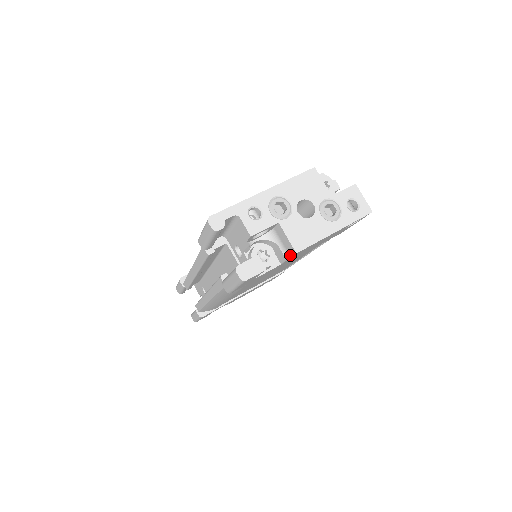
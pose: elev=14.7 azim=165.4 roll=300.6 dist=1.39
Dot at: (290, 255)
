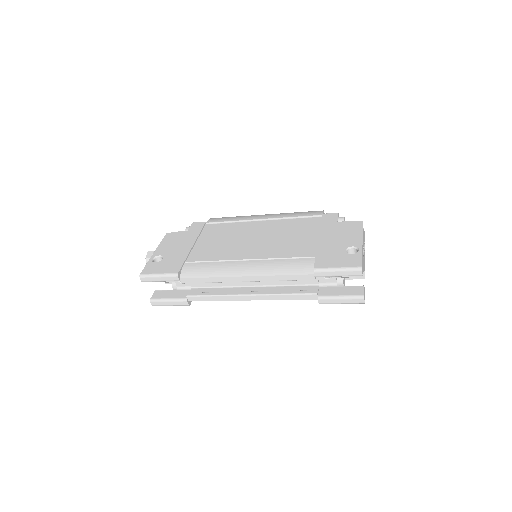
Dot at: (356, 278)
